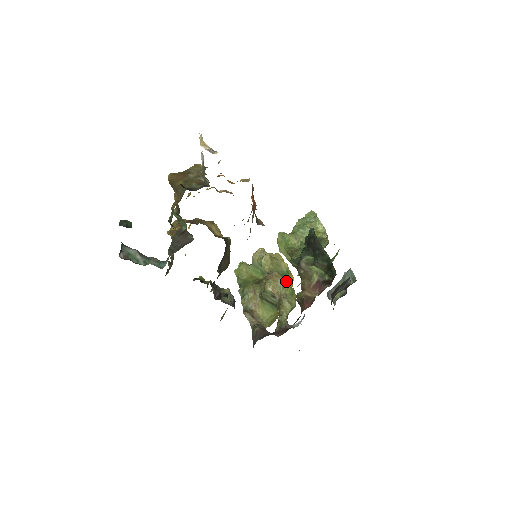
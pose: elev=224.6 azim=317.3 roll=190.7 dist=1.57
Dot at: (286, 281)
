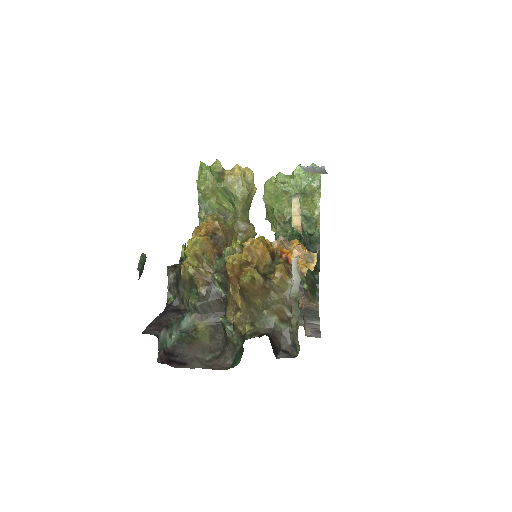
Dot at: (256, 234)
